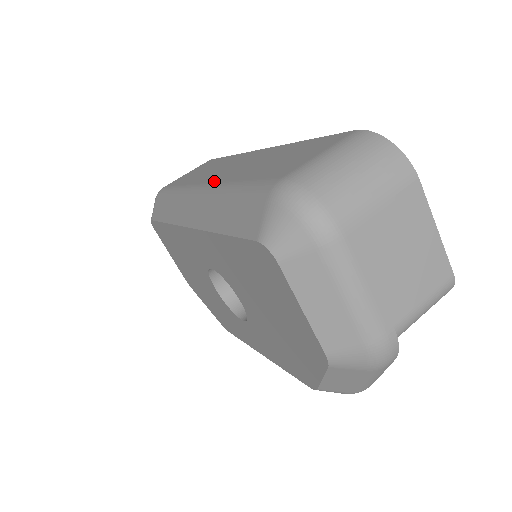
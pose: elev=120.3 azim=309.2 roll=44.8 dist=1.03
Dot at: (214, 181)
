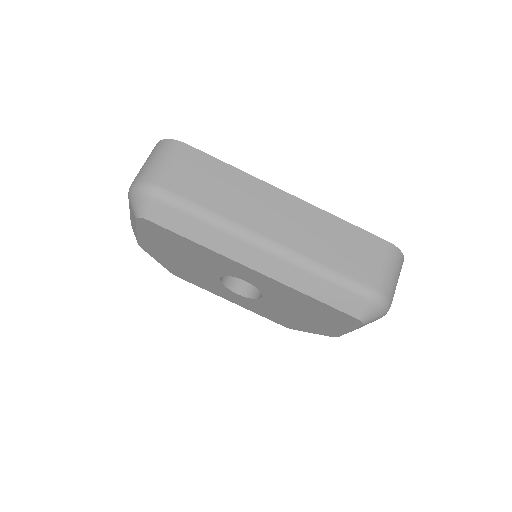
Dot at: (282, 241)
